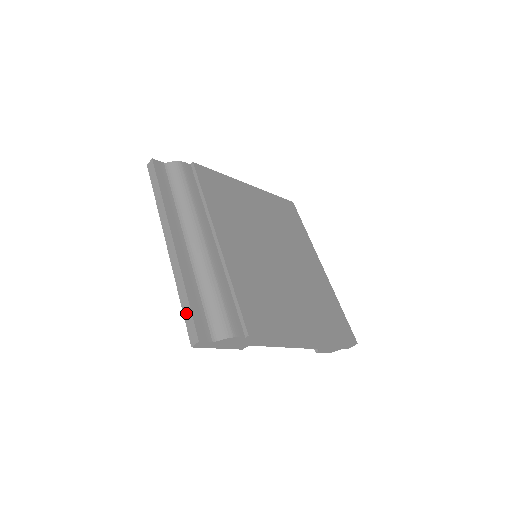
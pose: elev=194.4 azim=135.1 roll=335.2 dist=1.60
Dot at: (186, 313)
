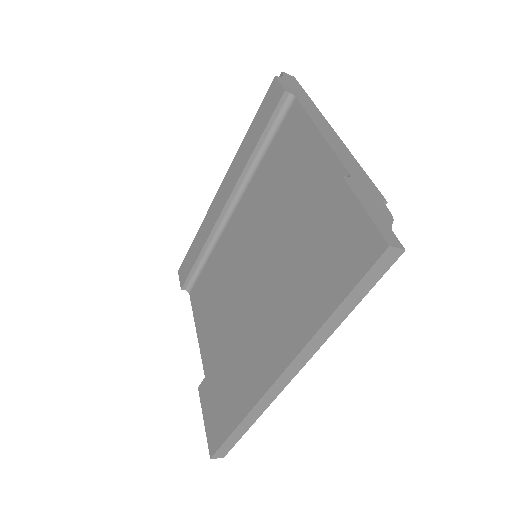
Dot at: (233, 439)
